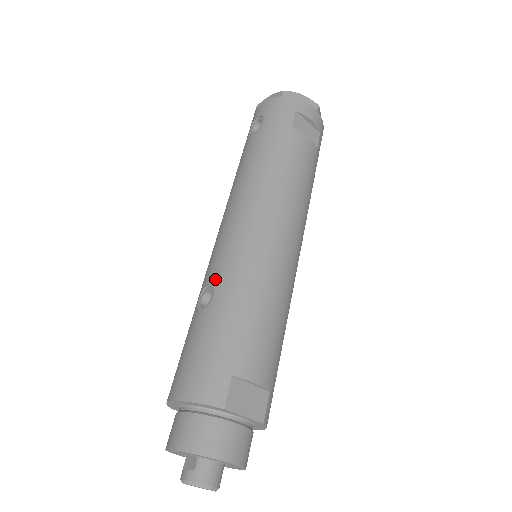
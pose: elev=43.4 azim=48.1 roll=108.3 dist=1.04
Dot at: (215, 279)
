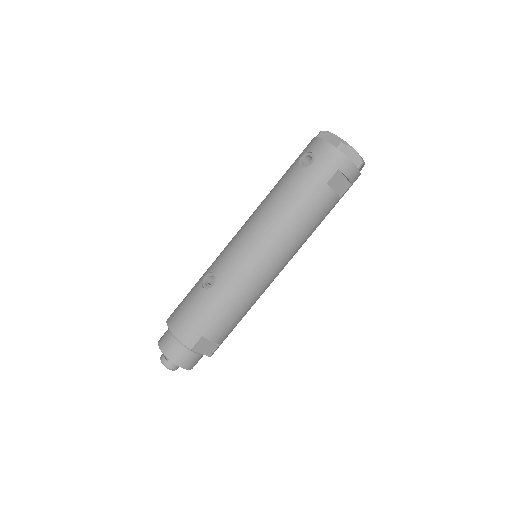
Dot at: (219, 274)
